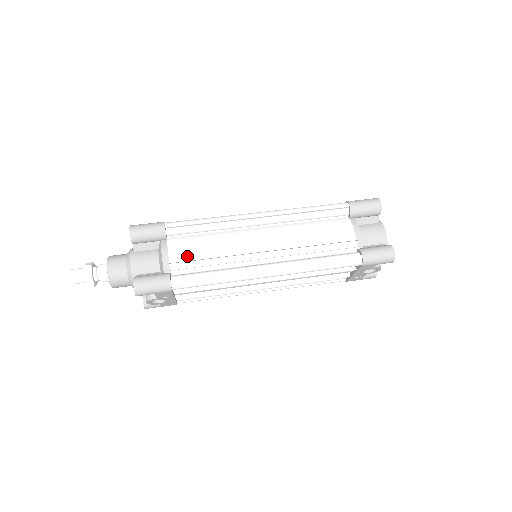
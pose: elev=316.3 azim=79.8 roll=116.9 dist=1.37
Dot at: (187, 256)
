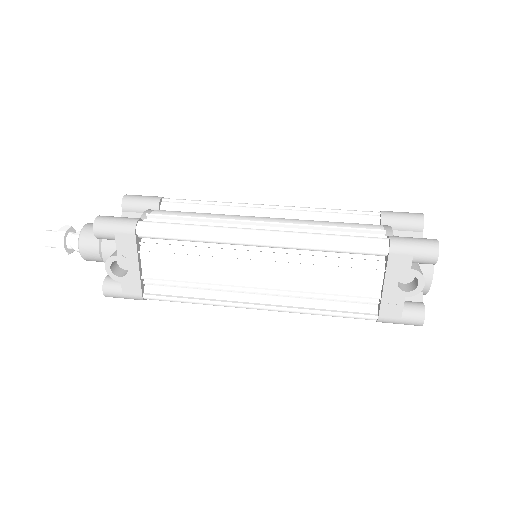
Dot at: occluded
